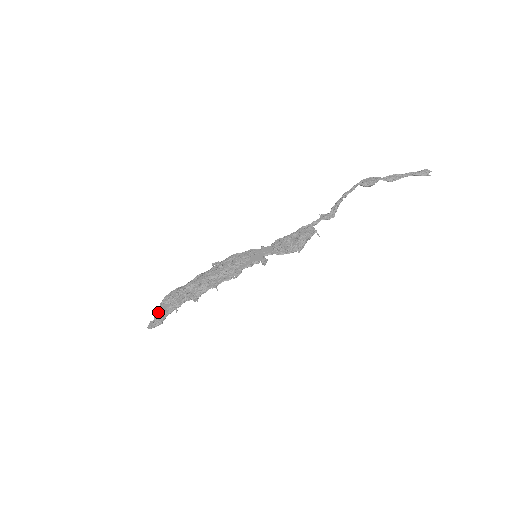
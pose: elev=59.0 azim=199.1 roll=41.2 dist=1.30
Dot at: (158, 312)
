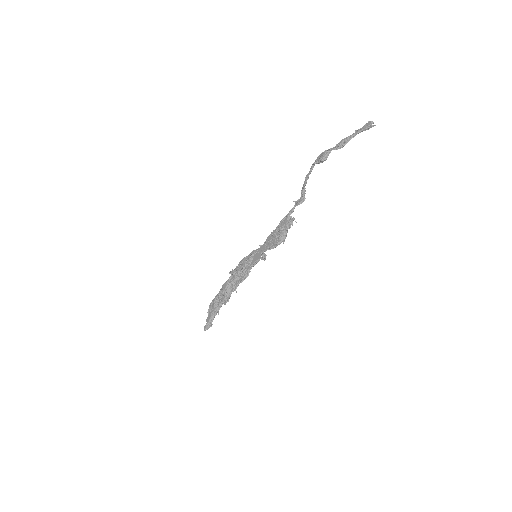
Dot at: (208, 318)
